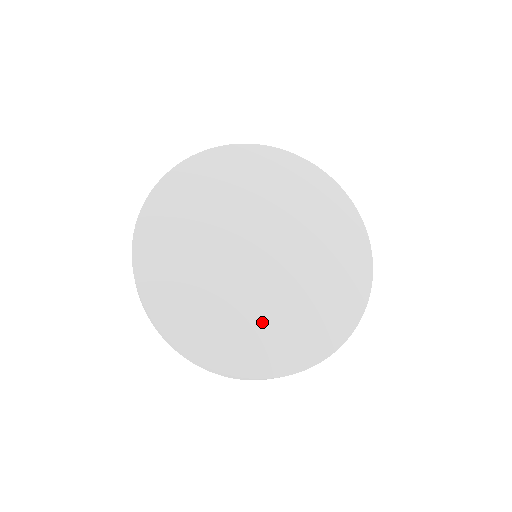
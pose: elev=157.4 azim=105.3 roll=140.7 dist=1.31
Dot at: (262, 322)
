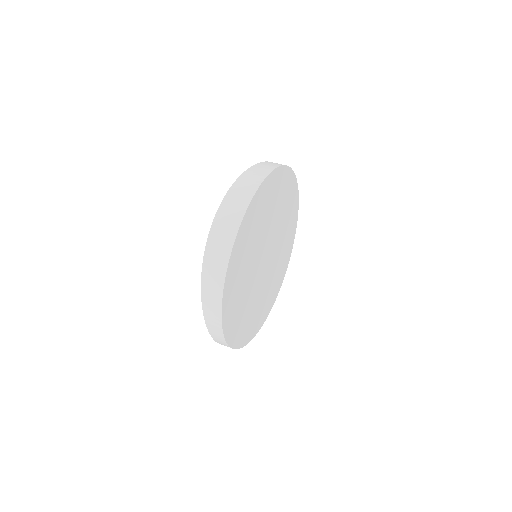
Dot at: (274, 280)
